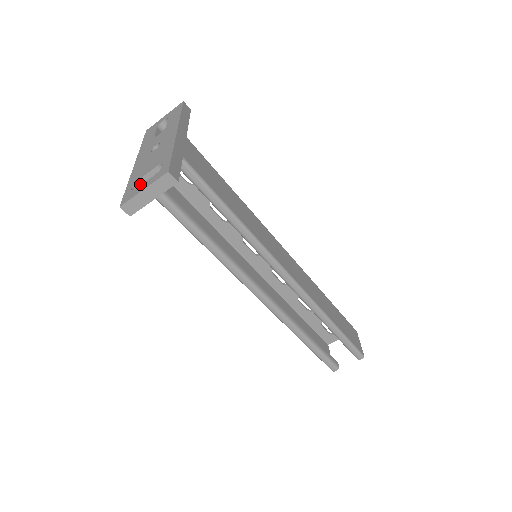
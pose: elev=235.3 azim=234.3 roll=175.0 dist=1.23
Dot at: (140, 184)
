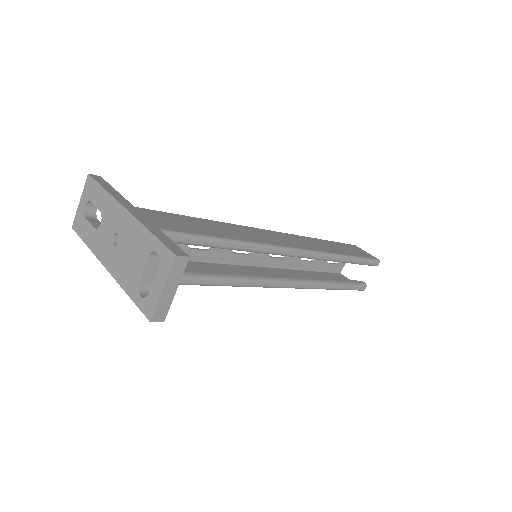
Dot at: (142, 285)
